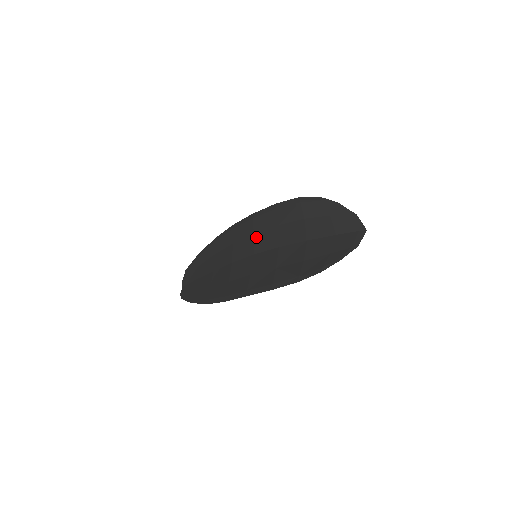
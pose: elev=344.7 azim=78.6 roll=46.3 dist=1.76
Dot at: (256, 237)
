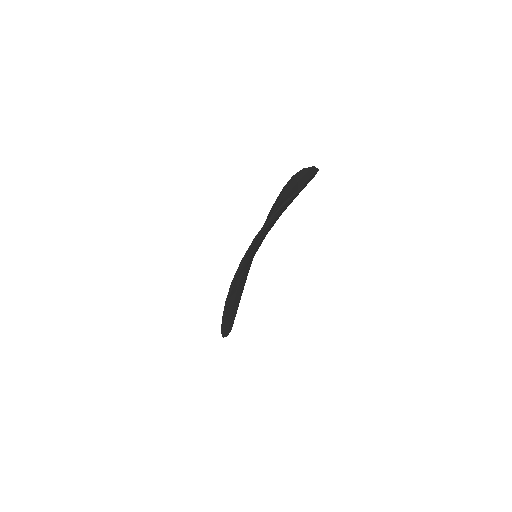
Dot at: occluded
